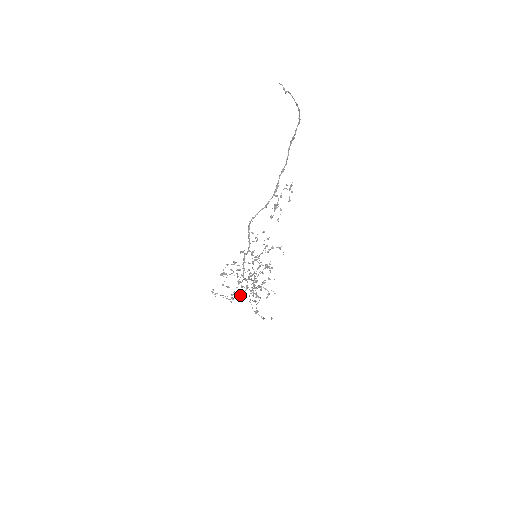
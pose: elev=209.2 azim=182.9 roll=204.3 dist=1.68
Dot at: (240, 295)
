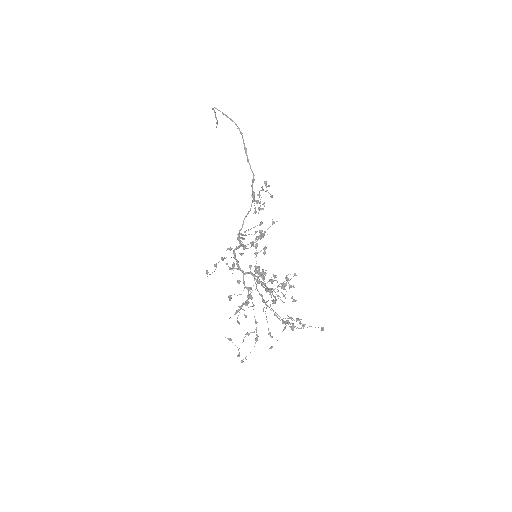
Dot at: occluded
